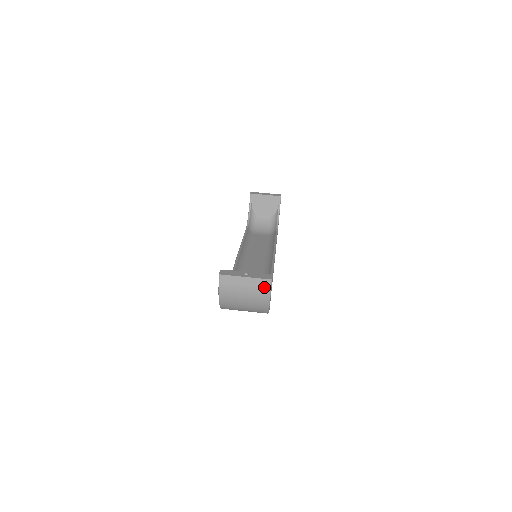
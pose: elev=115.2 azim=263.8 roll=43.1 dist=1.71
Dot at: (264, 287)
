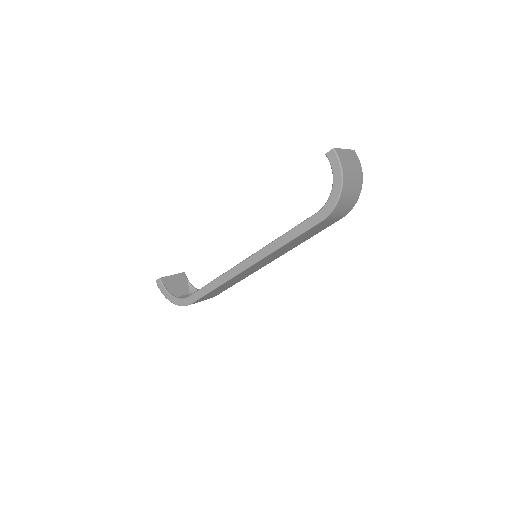
Dot at: (356, 157)
